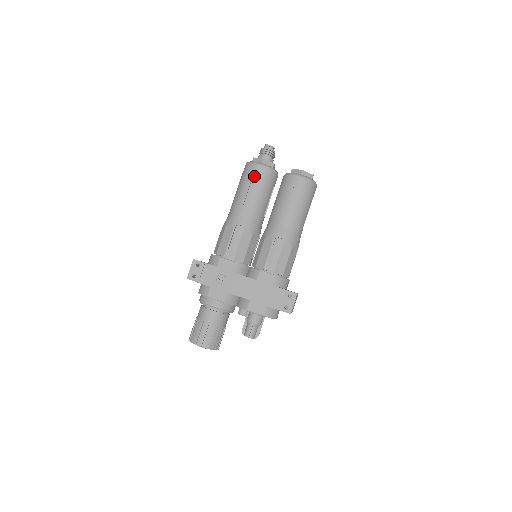
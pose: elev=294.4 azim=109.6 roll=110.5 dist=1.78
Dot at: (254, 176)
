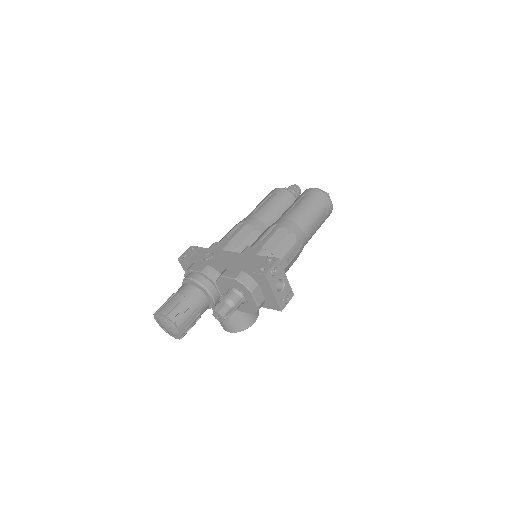
Dot at: (272, 195)
